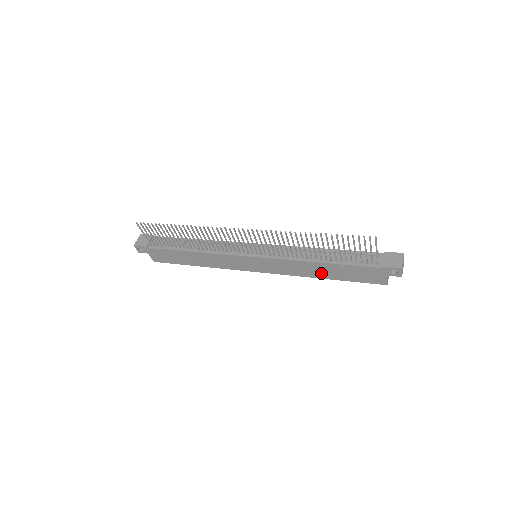
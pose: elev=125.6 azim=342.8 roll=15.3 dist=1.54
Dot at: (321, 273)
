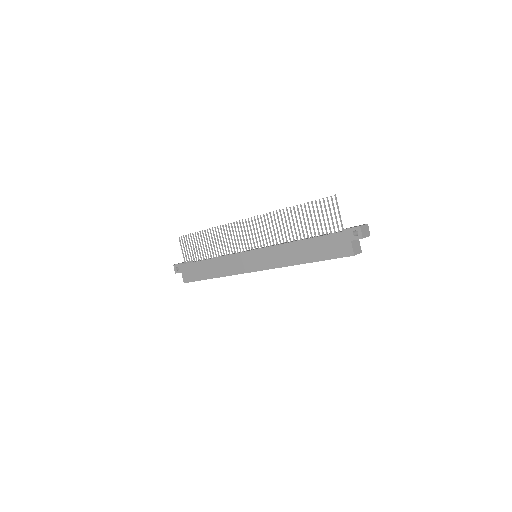
Dot at: (301, 256)
